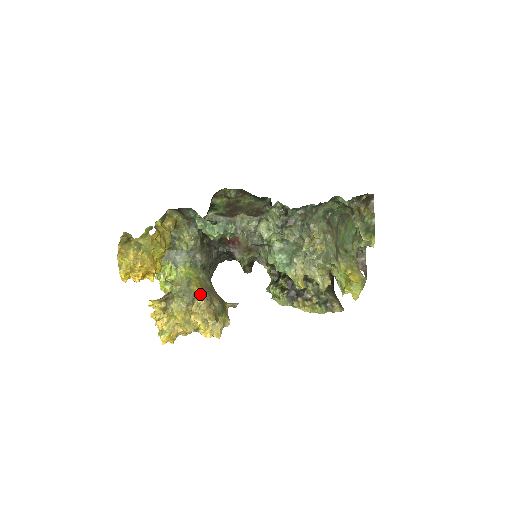
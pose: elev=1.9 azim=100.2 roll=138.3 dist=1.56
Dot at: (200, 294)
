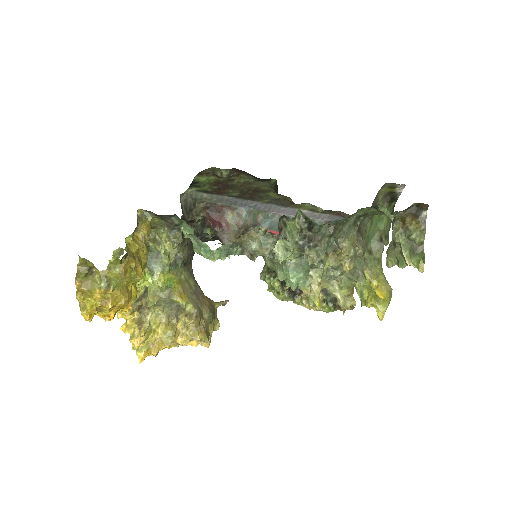
Dot at: (187, 310)
